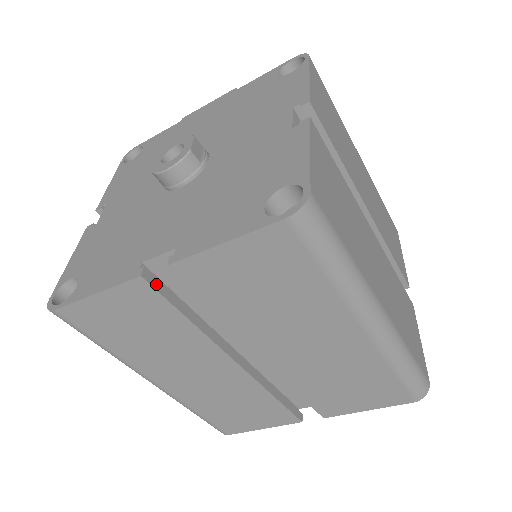
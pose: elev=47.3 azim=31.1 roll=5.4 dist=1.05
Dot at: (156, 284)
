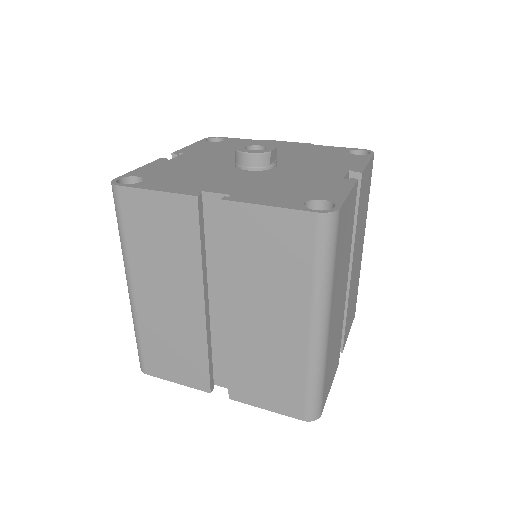
Dot at: (201, 210)
